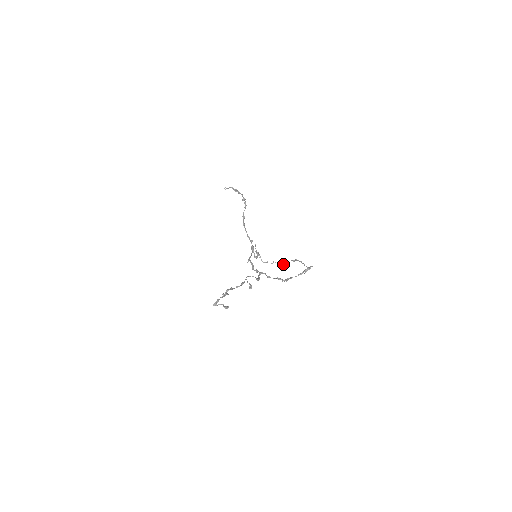
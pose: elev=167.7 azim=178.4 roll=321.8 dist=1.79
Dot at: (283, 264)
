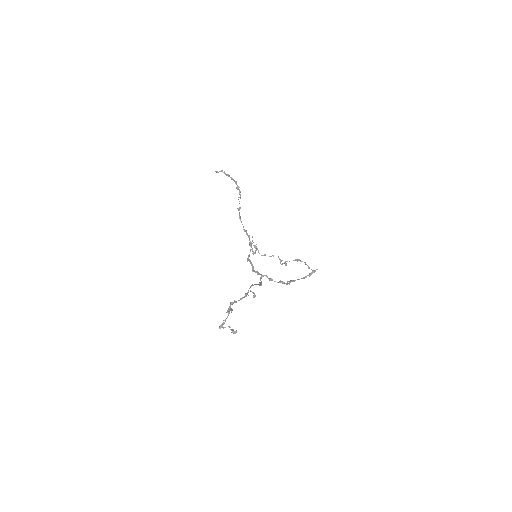
Dot at: (284, 263)
